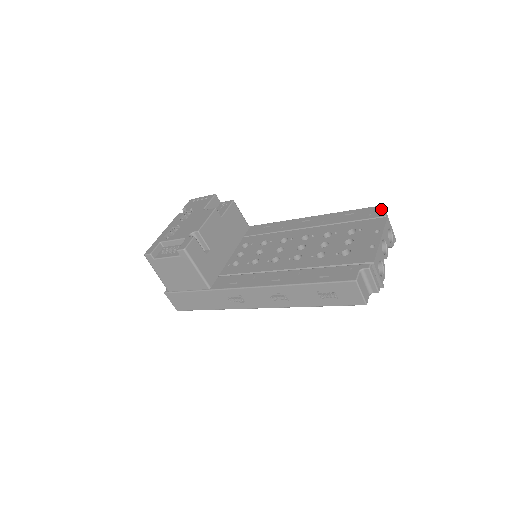
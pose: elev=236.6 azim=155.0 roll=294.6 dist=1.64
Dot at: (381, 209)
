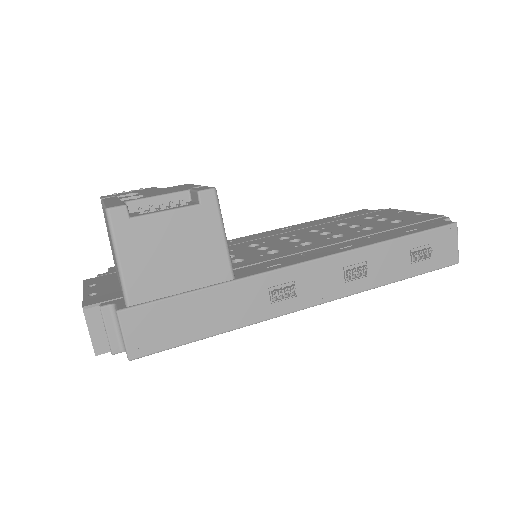
Dot at: occluded
